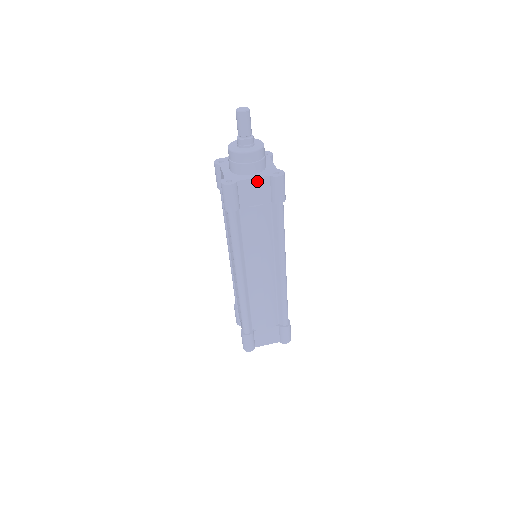
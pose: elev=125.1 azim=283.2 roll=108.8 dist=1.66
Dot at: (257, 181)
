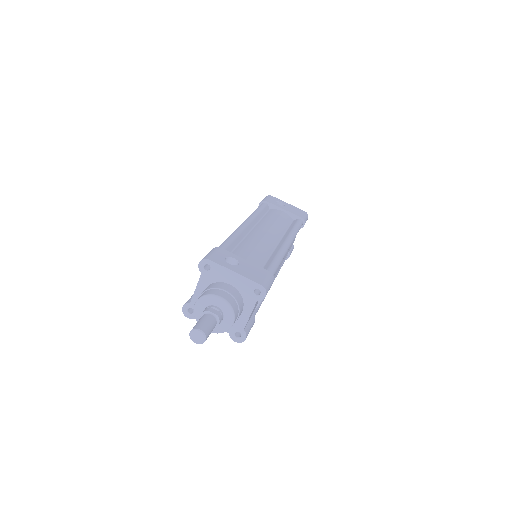
Dot at: occluded
